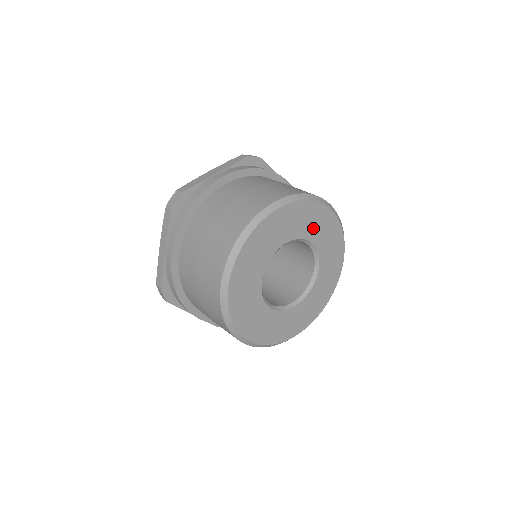
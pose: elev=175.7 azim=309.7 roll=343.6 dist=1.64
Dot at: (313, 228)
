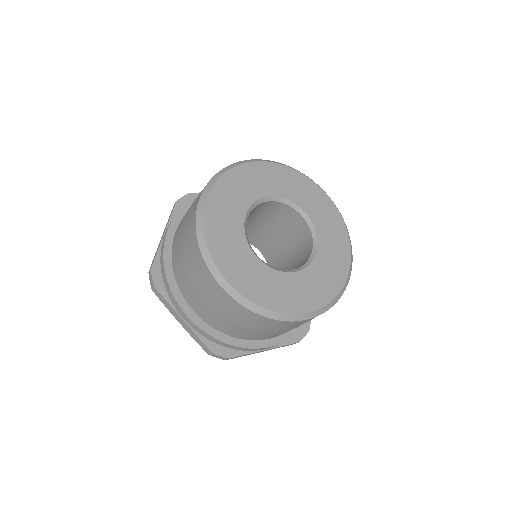
Dot at: (305, 199)
